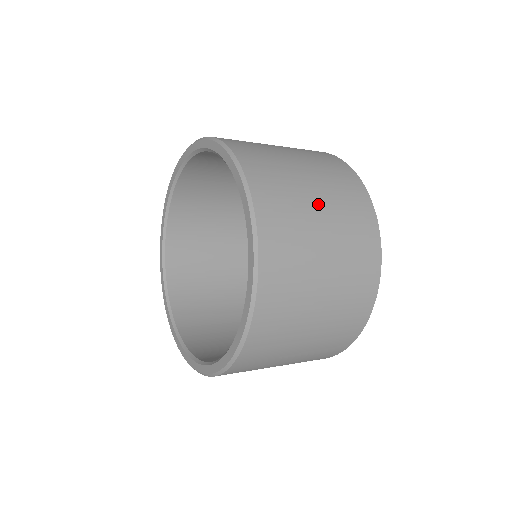
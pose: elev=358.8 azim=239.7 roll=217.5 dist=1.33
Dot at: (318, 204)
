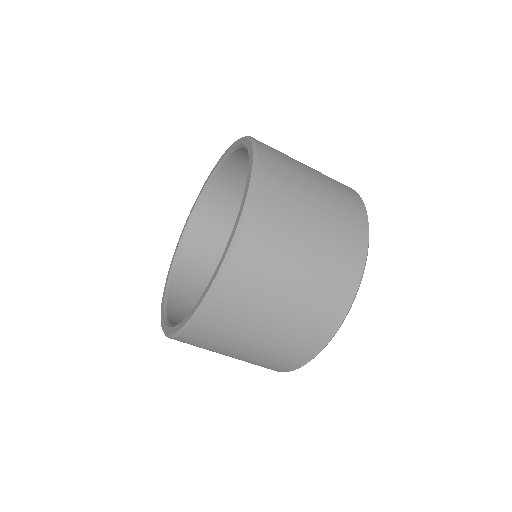
Dot at: (313, 178)
